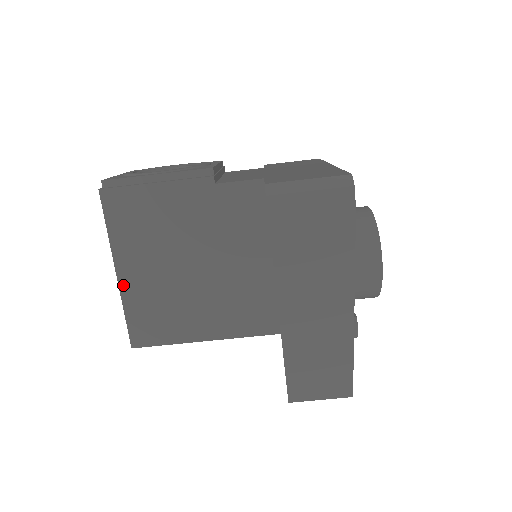
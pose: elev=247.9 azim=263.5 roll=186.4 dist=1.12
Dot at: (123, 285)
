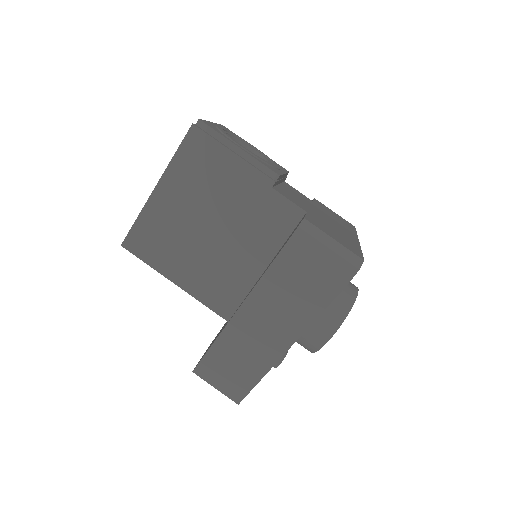
Dot at: (153, 199)
